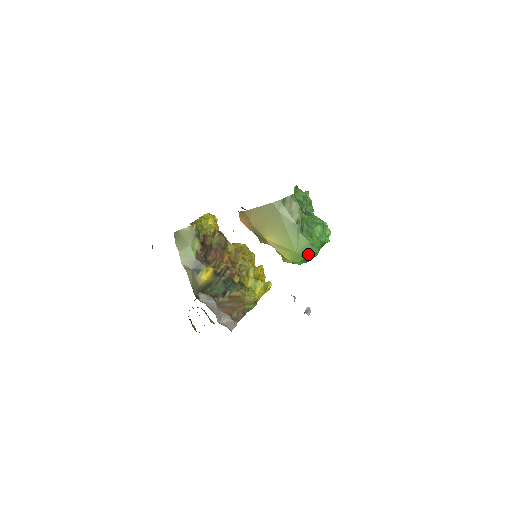
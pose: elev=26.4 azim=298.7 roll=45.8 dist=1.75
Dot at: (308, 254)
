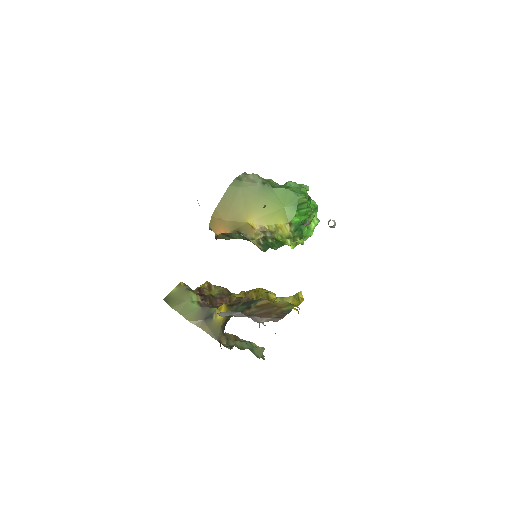
Dot at: (296, 201)
